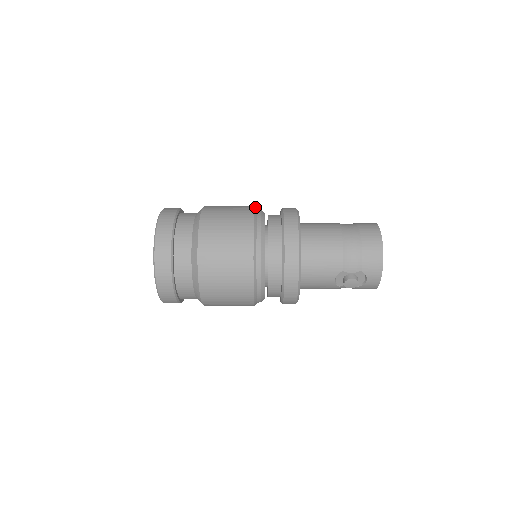
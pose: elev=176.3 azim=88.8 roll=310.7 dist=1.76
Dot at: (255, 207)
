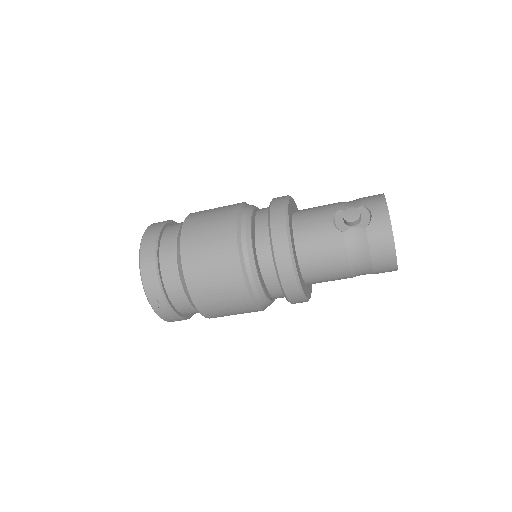
Dot at: occluded
